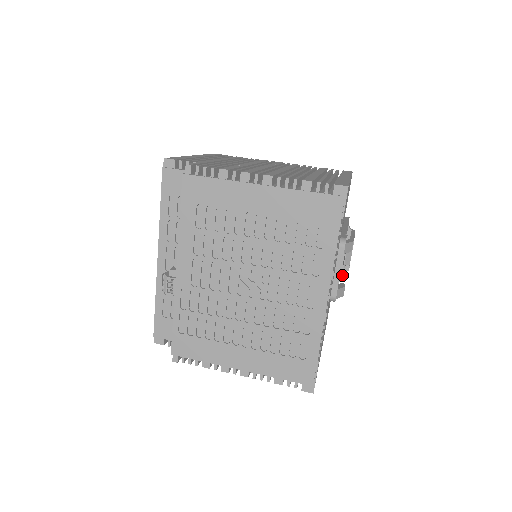
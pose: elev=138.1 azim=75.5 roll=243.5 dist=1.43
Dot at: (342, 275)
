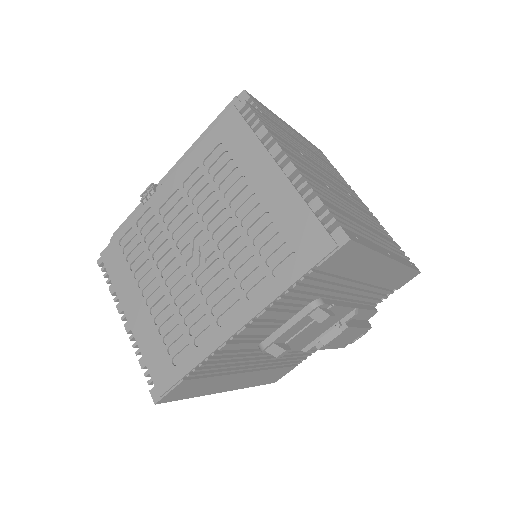
Dot at: (309, 347)
